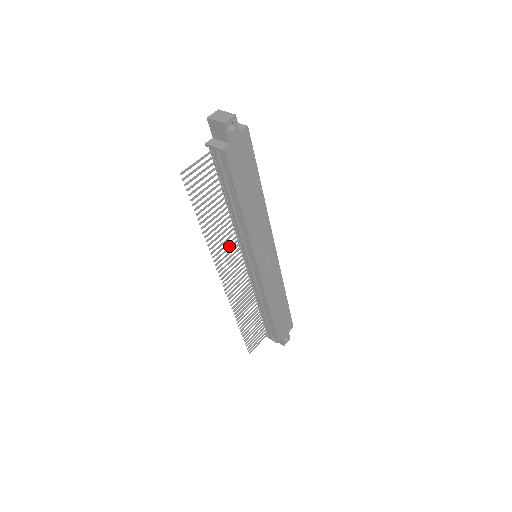
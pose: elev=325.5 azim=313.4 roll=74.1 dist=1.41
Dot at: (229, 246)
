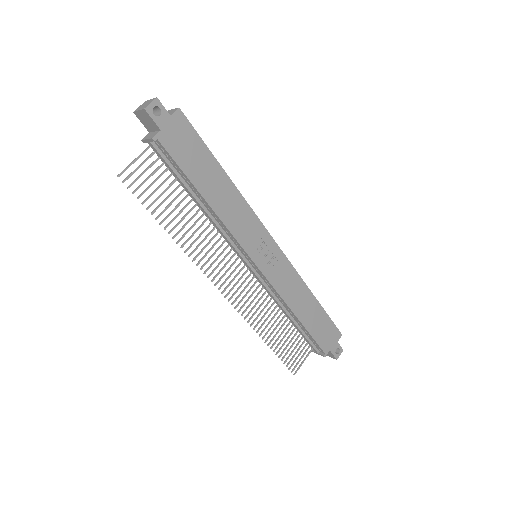
Dot at: occluded
